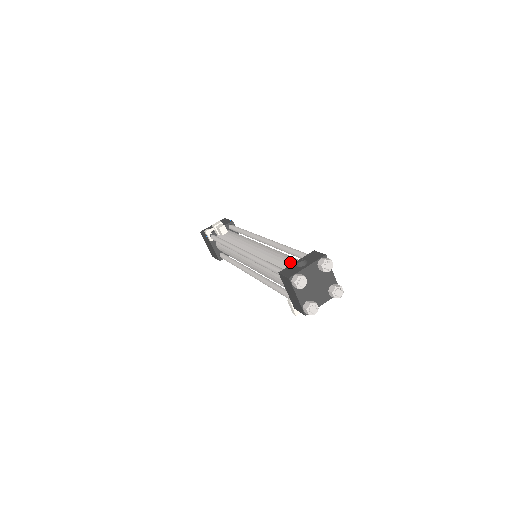
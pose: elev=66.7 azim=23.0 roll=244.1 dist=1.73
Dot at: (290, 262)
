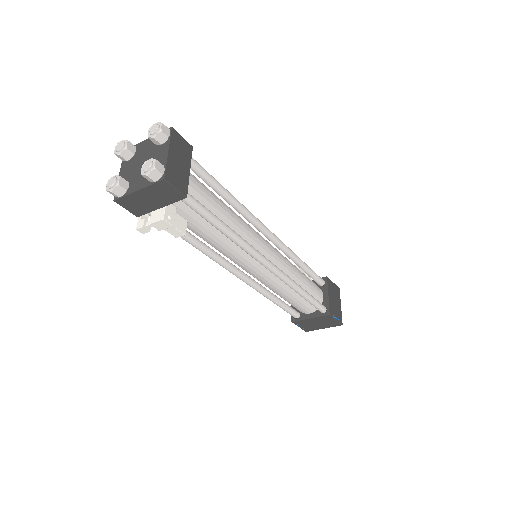
Dot at: occluded
